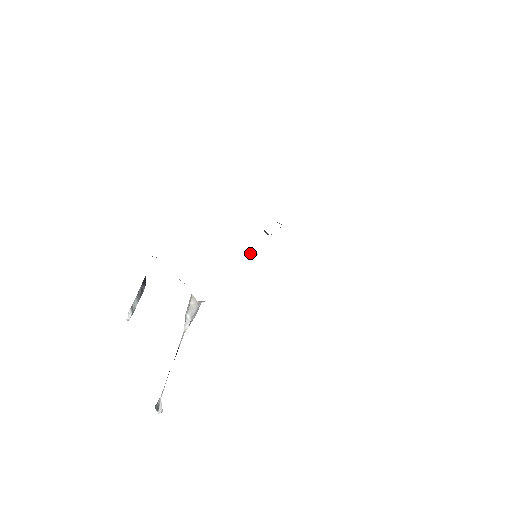
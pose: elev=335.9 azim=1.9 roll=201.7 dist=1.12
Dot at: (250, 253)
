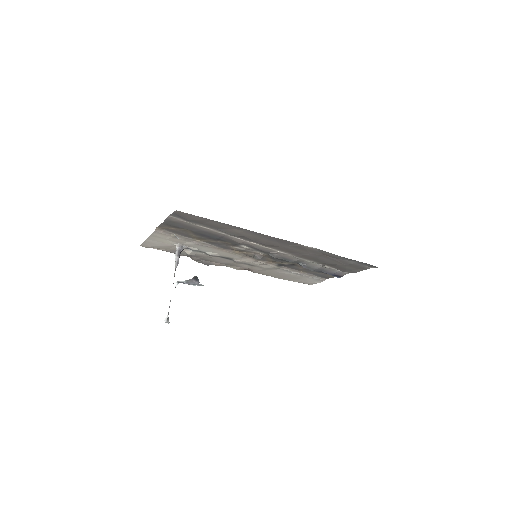
Dot at: (253, 256)
